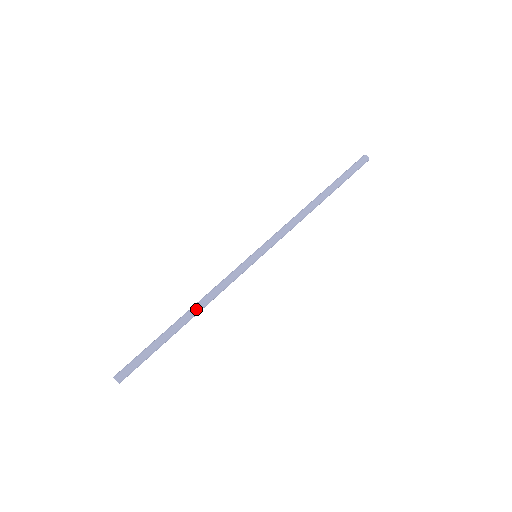
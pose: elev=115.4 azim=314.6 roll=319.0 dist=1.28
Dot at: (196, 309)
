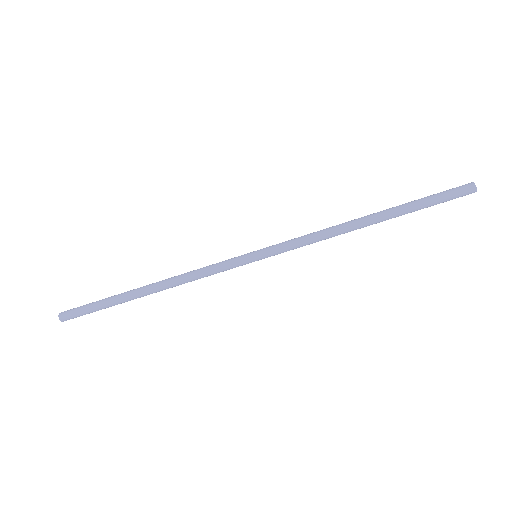
Dot at: (162, 286)
